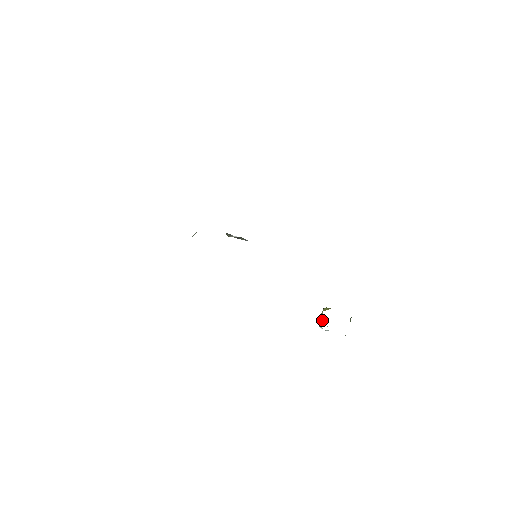
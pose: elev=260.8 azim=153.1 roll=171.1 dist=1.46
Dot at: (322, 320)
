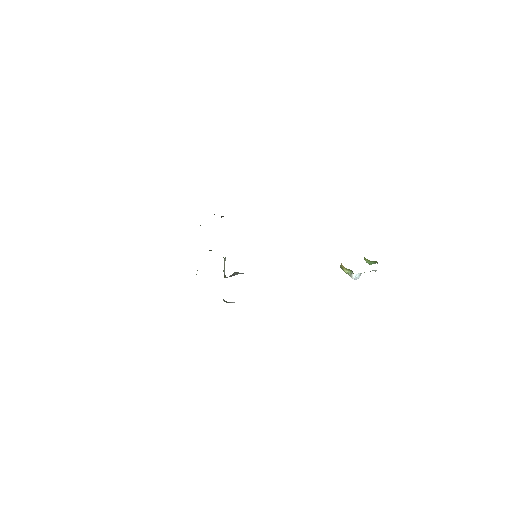
Dot at: (348, 271)
